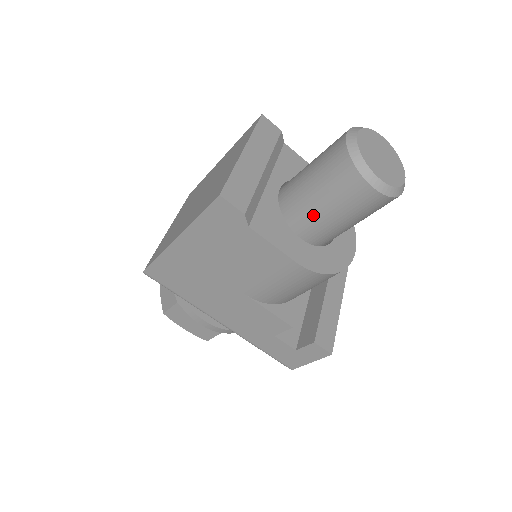
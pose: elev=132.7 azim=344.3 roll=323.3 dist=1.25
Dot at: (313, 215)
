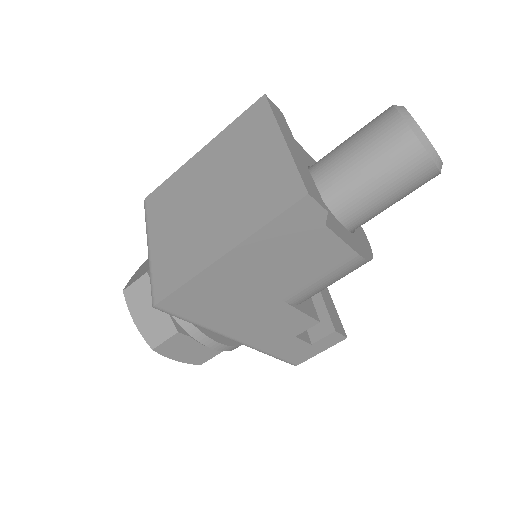
Dot at: (366, 201)
